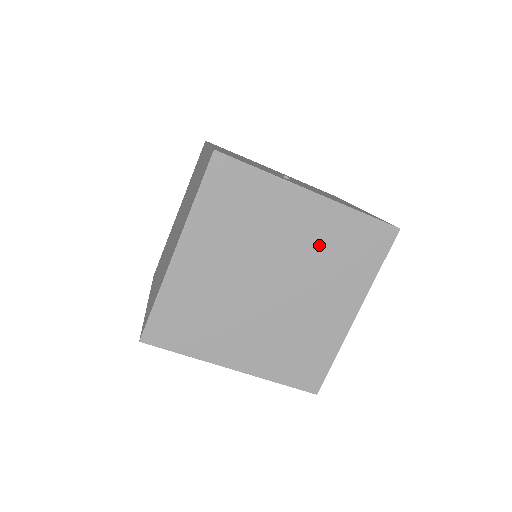
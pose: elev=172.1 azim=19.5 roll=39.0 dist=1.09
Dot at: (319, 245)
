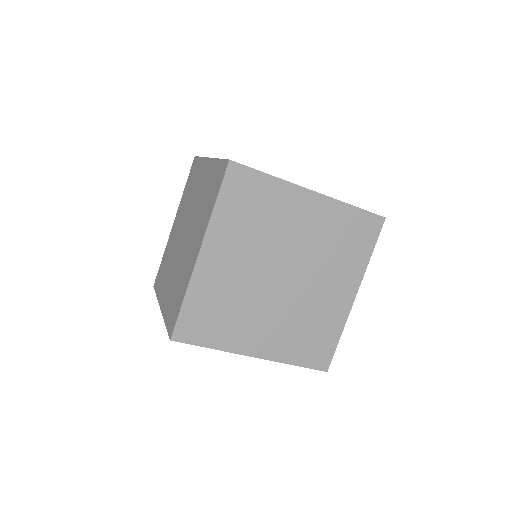
Dot at: (321, 237)
